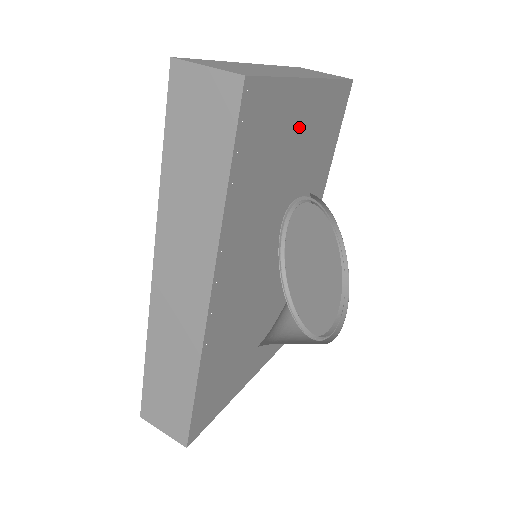
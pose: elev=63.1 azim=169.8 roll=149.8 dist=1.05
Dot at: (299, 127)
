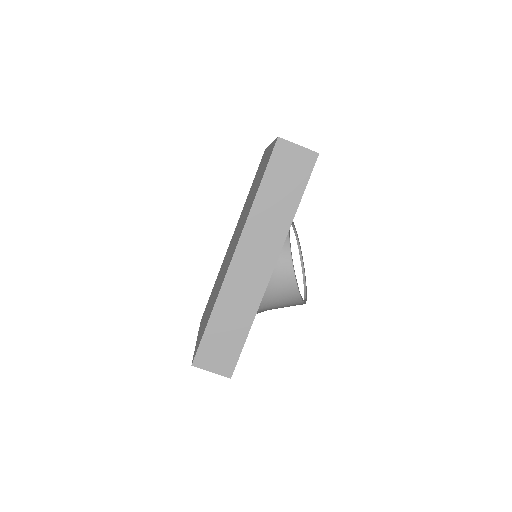
Dot at: occluded
